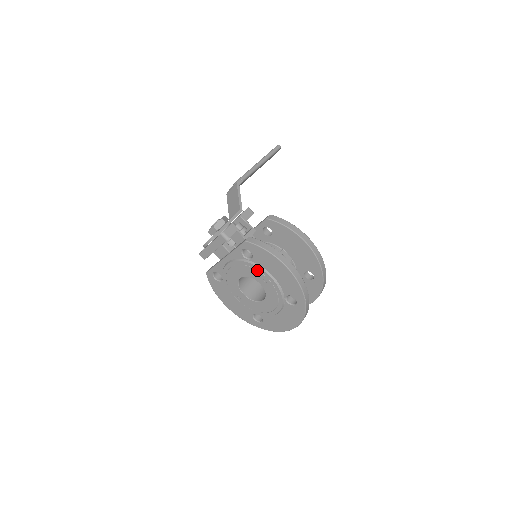
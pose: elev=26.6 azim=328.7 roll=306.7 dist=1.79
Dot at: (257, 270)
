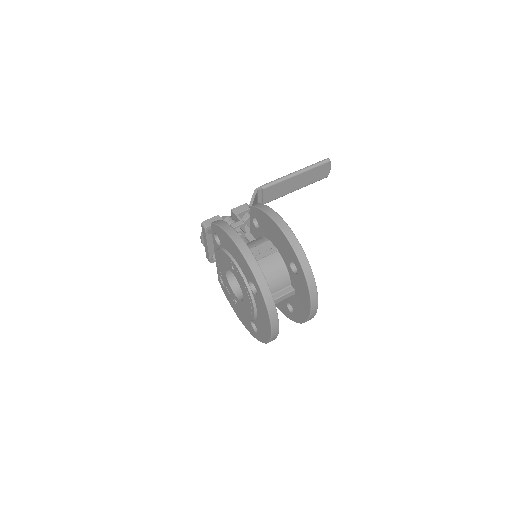
Dot at: (225, 256)
